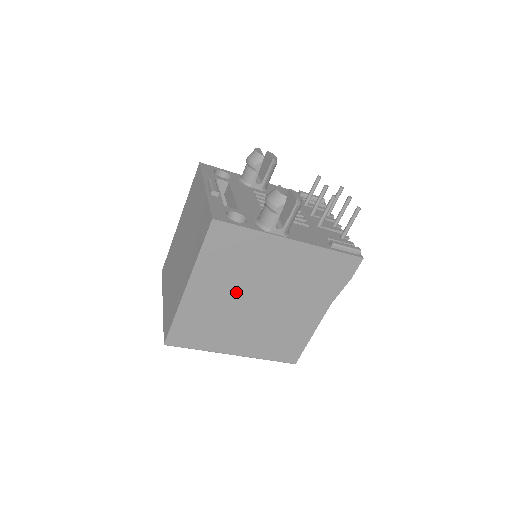
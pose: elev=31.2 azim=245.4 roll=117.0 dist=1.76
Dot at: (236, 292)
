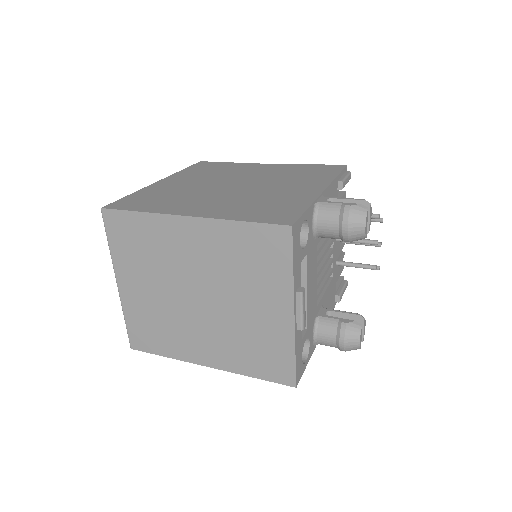
Dot at: occluded
